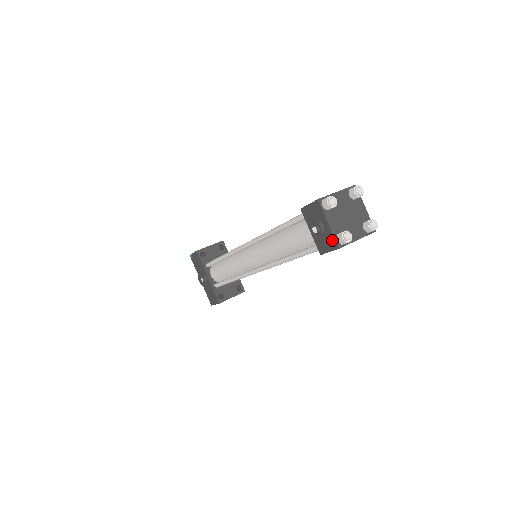
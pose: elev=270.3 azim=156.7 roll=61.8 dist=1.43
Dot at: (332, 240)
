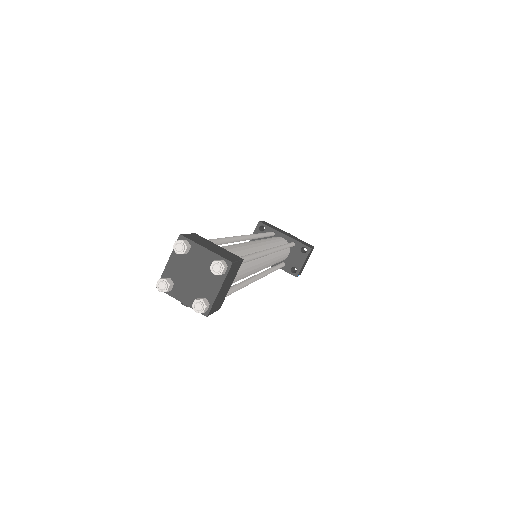
Dot at: occluded
